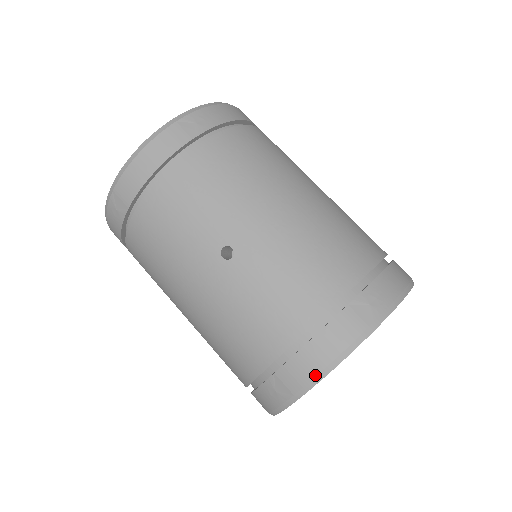
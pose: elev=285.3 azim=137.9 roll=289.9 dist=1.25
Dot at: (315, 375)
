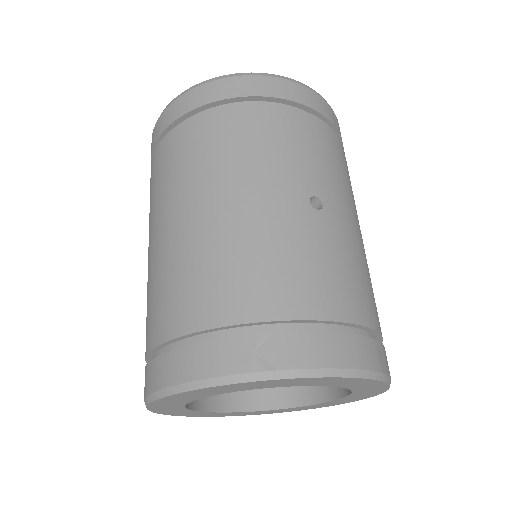
Dot at: (322, 366)
